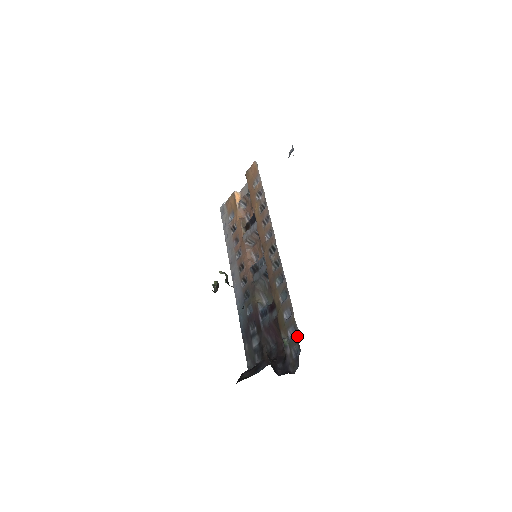
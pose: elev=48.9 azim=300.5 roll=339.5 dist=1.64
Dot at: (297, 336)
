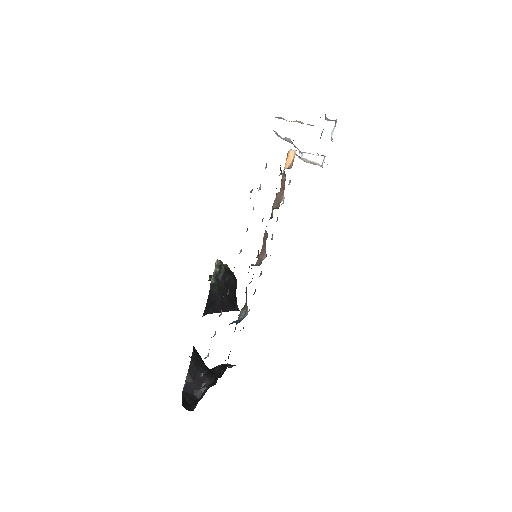
Dot at: occluded
